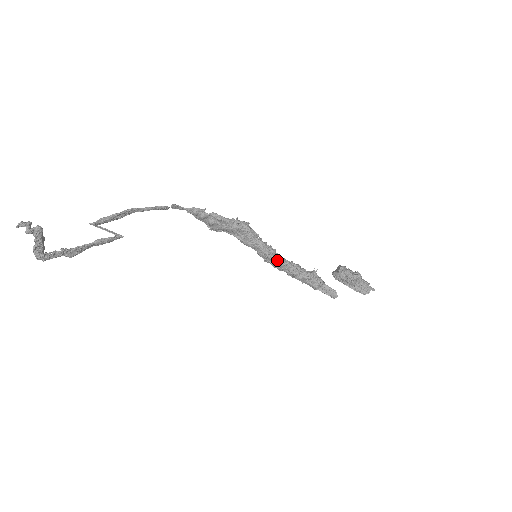
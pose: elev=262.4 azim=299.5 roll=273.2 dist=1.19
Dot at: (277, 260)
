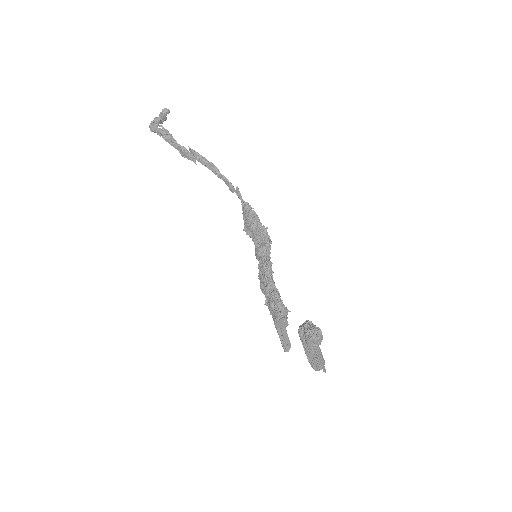
Dot at: (267, 275)
